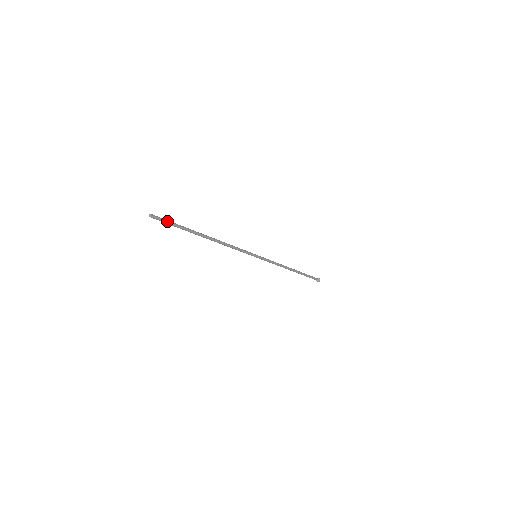
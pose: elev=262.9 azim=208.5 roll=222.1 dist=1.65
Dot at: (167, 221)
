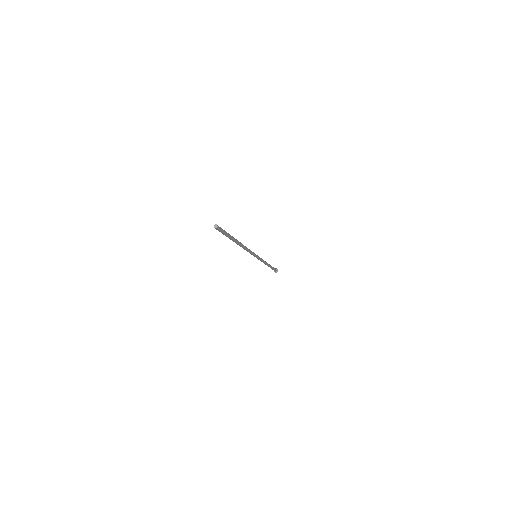
Dot at: (223, 232)
